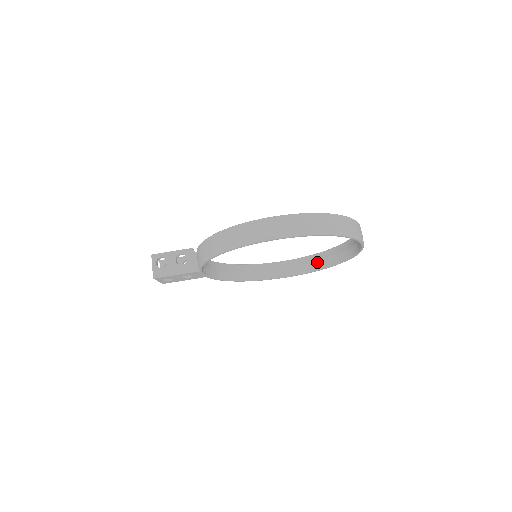
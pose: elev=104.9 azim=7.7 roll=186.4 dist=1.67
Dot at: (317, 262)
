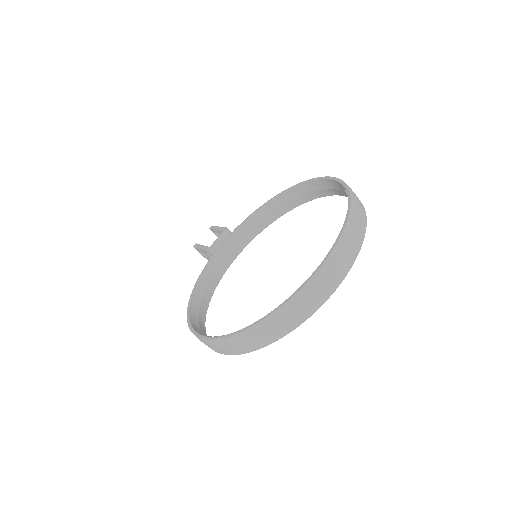
Dot at: occluded
